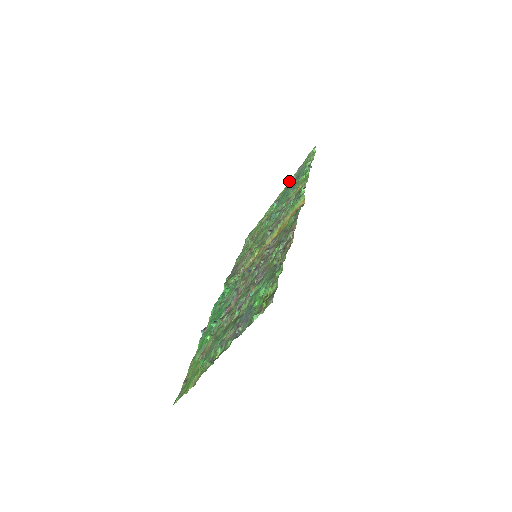
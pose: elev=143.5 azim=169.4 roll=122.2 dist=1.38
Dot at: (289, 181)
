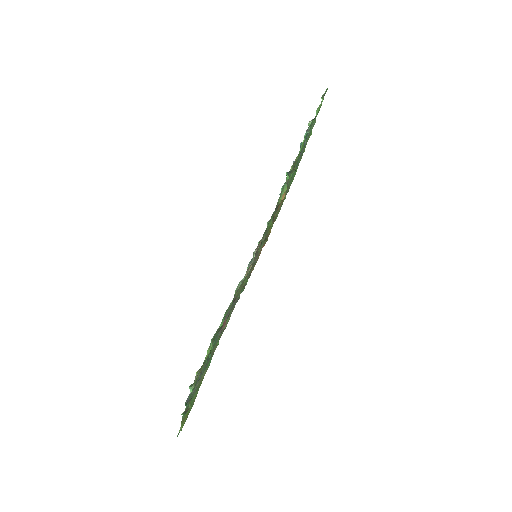
Dot at: (300, 144)
